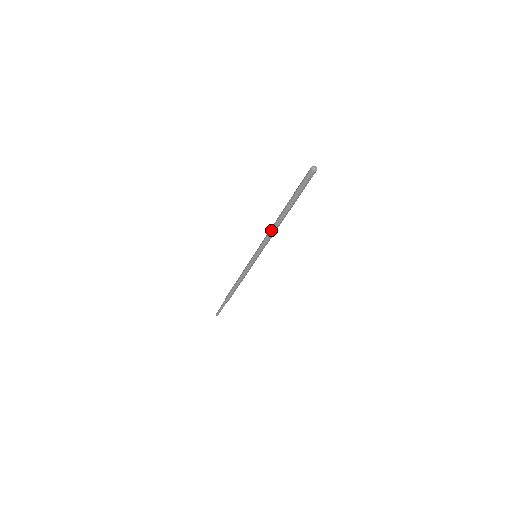
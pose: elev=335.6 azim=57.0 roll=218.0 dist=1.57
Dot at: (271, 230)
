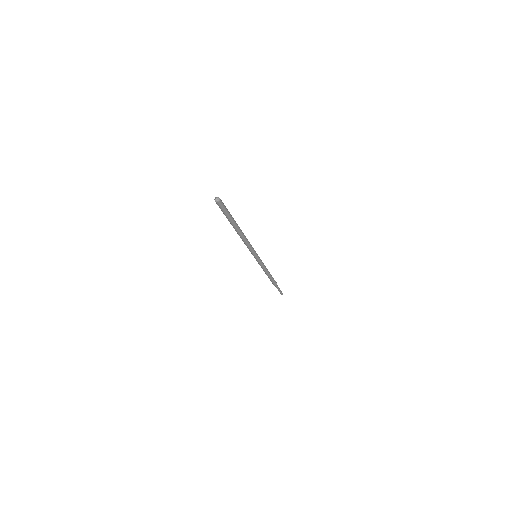
Dot at: (242, 239)
